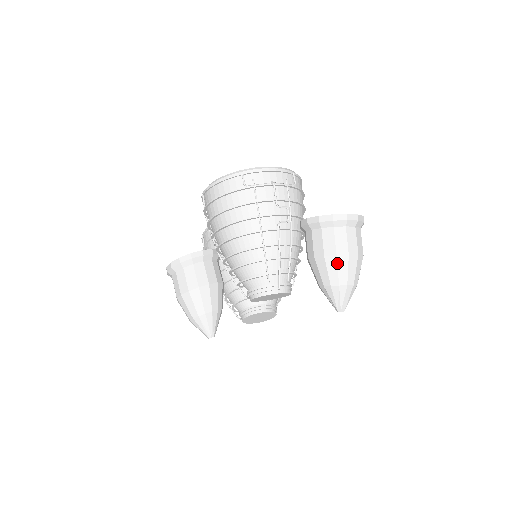
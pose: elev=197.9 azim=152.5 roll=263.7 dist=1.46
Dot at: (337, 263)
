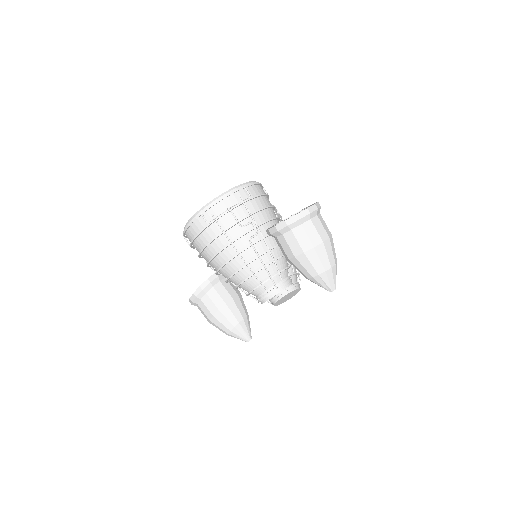
Dot at: (308, 259)
